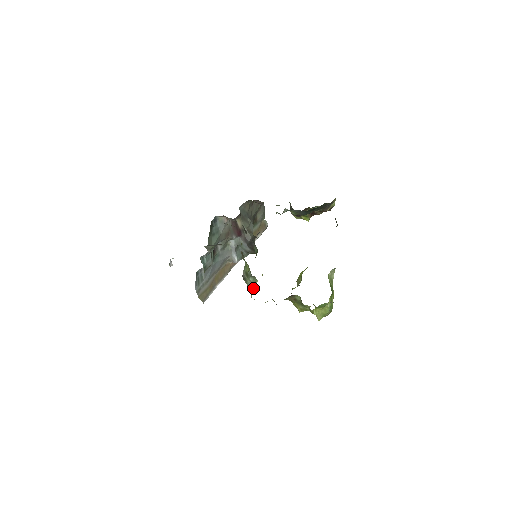
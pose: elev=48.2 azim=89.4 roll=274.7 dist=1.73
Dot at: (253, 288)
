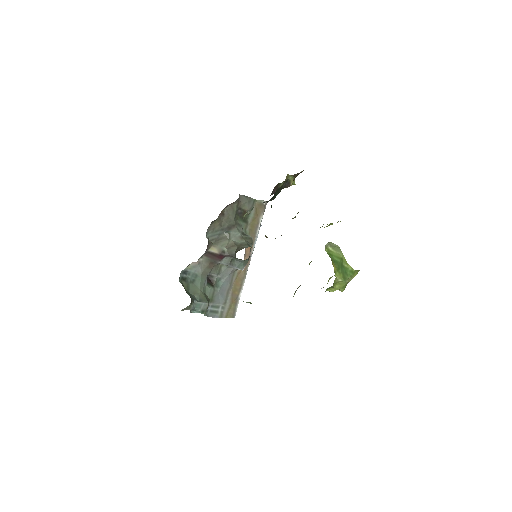
Dot at: occluded
